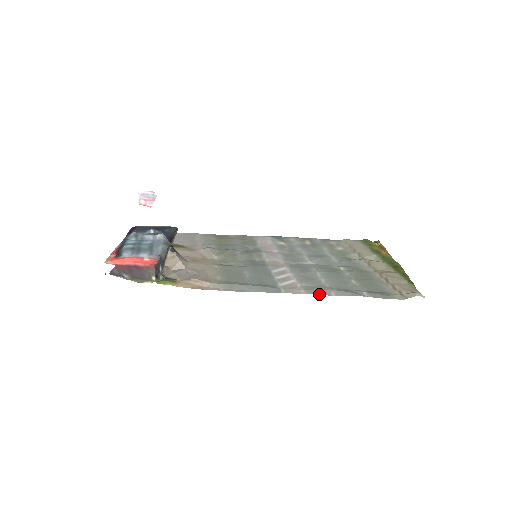
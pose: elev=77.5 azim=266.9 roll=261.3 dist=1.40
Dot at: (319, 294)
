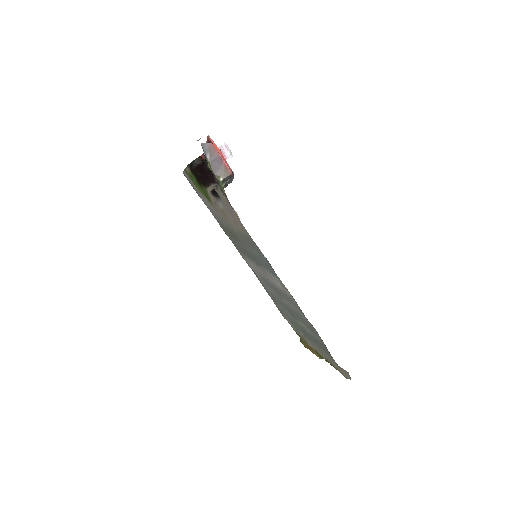
Dot at: occluded
